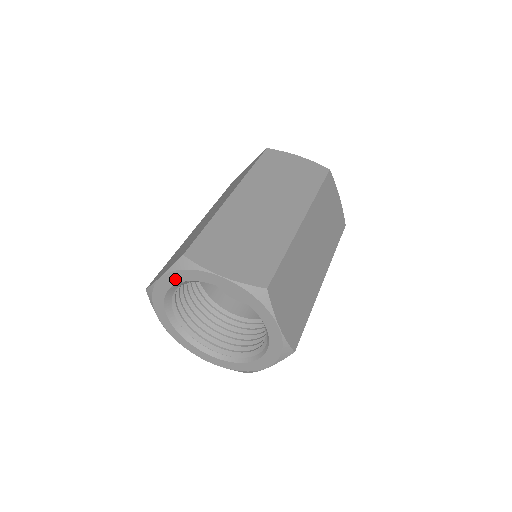
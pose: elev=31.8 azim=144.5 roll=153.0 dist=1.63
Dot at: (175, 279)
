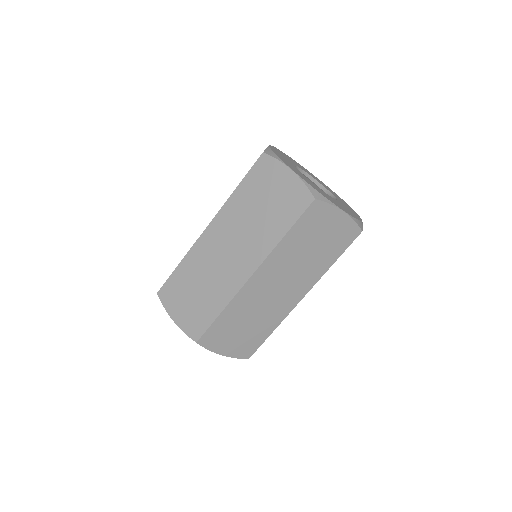
Dot at: occluded
